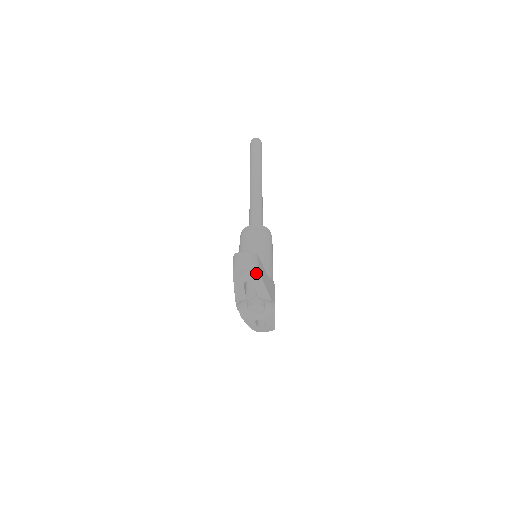
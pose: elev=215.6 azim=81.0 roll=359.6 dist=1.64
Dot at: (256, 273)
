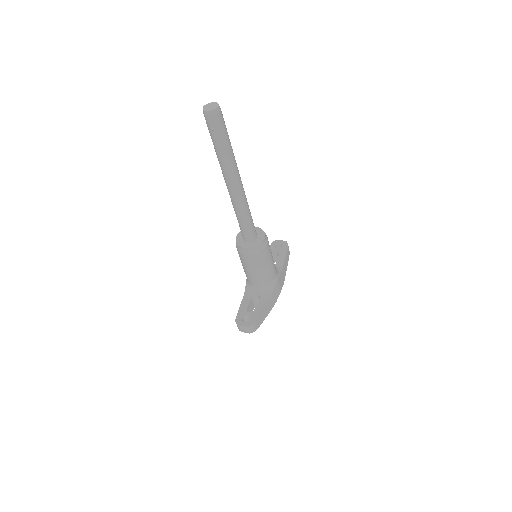
Dot at: occluded
